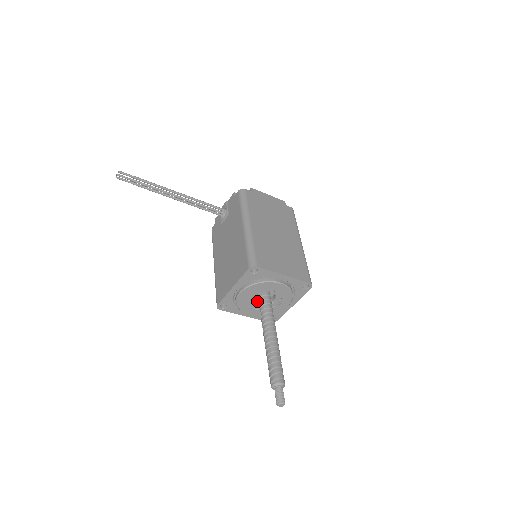
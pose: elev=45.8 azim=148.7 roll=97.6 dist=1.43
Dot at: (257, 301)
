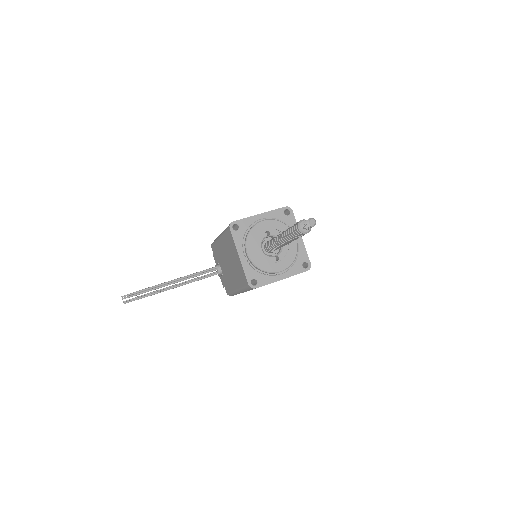
Dot at: (272, 257)
